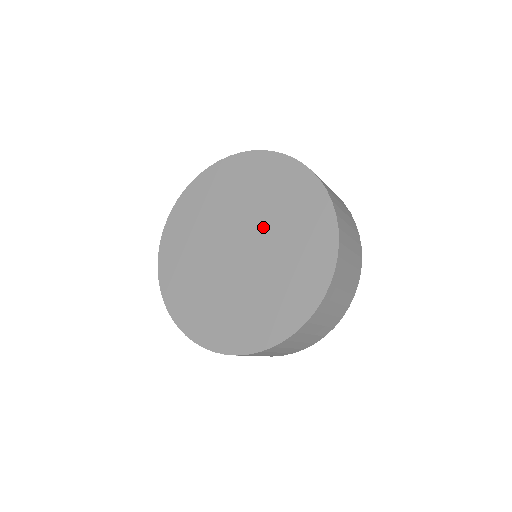
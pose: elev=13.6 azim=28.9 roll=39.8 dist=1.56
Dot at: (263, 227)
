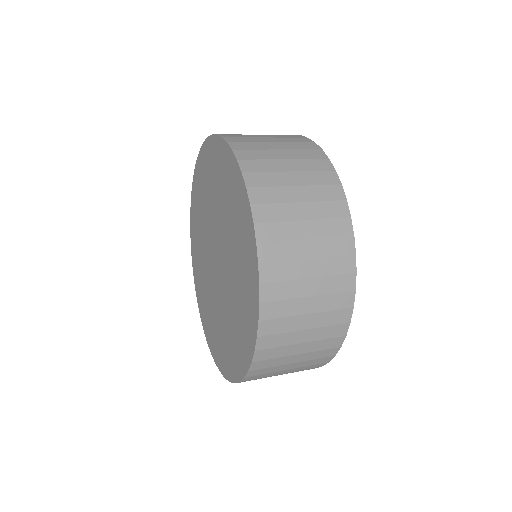
Dot at: (227, 271)
